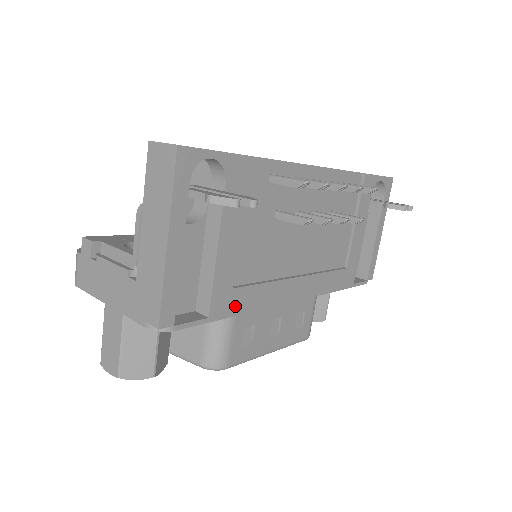
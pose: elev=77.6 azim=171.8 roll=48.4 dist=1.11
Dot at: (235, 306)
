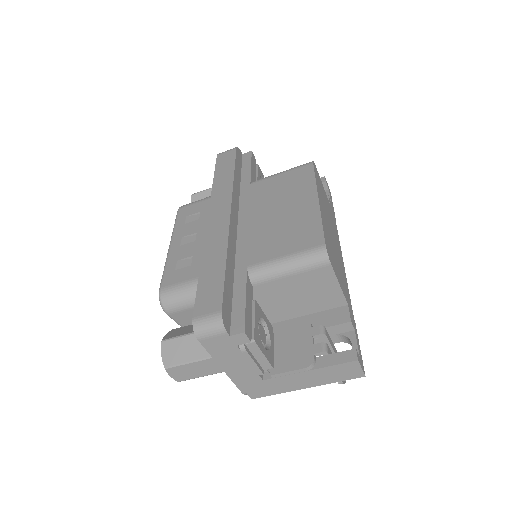
Dot at: occluded
